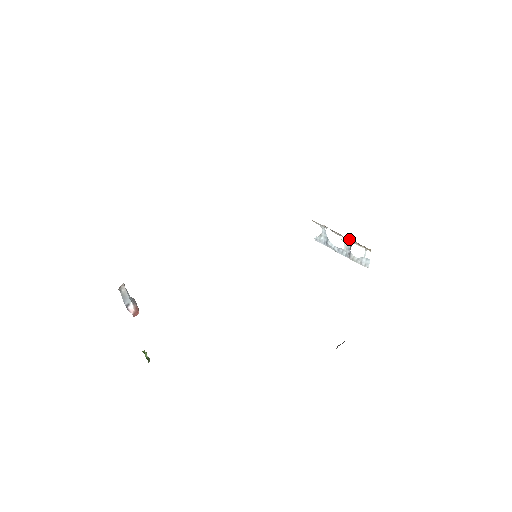
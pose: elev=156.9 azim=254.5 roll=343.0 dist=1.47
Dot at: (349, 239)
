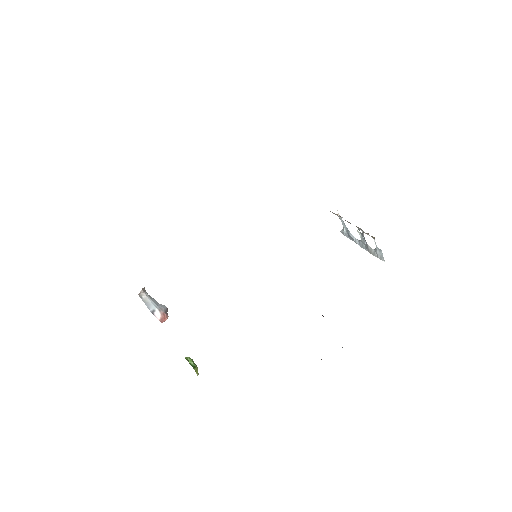
Dot at: (357, 227)
